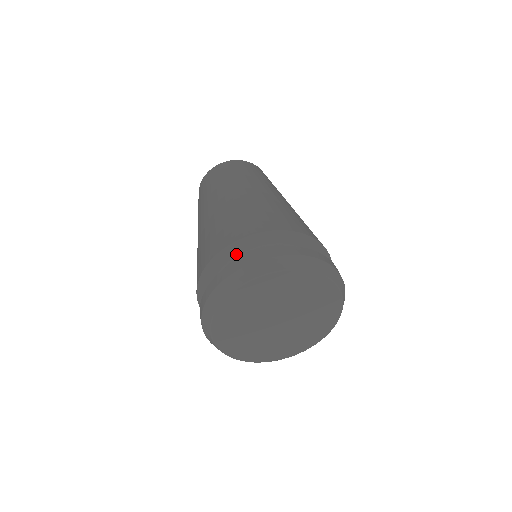
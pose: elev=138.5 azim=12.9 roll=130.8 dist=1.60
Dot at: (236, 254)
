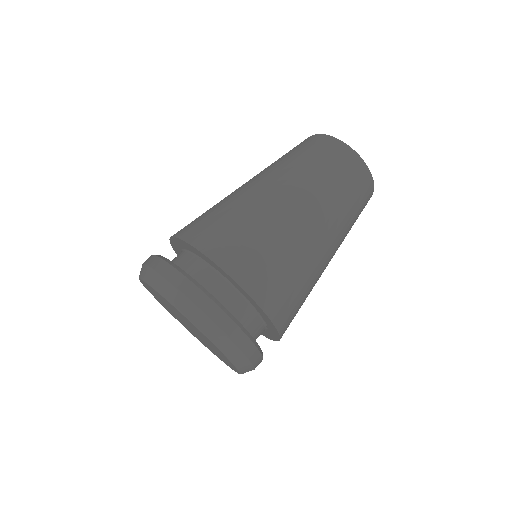
Dot at: (181, 248)
